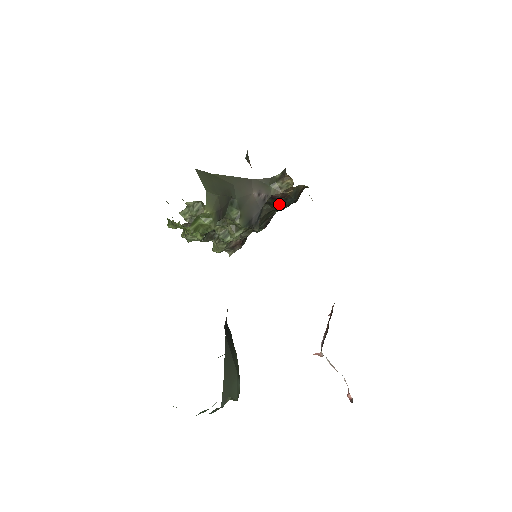
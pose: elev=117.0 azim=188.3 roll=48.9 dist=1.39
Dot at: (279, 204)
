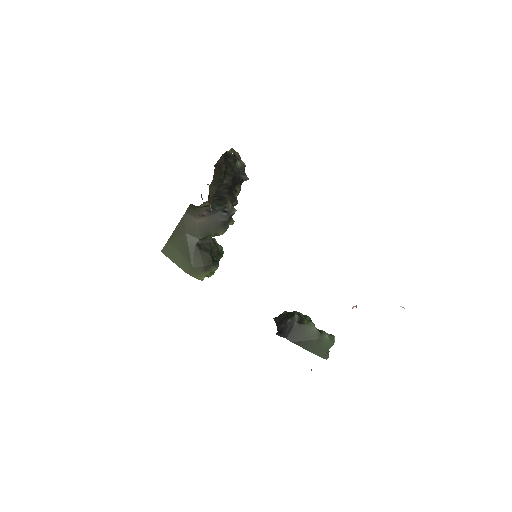
Dot at: occluded
